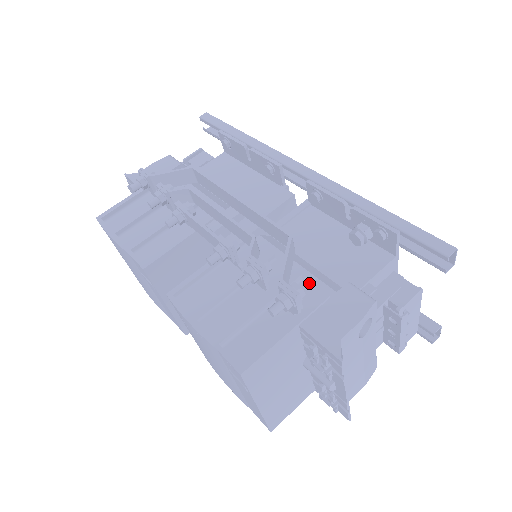
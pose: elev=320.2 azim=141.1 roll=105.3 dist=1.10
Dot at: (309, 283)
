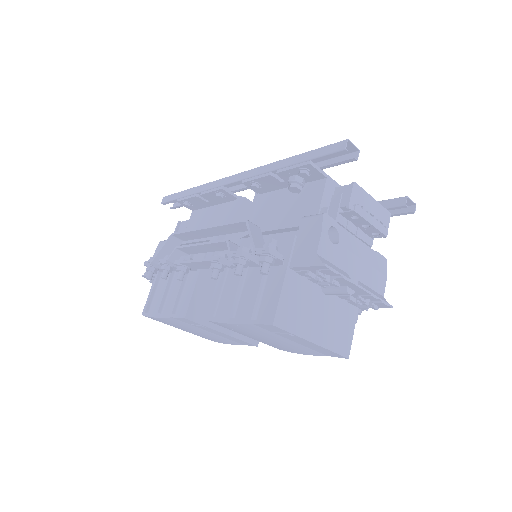
Dot at: occluded
